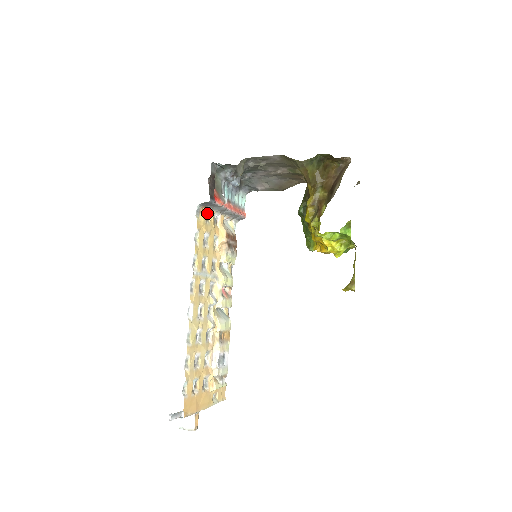
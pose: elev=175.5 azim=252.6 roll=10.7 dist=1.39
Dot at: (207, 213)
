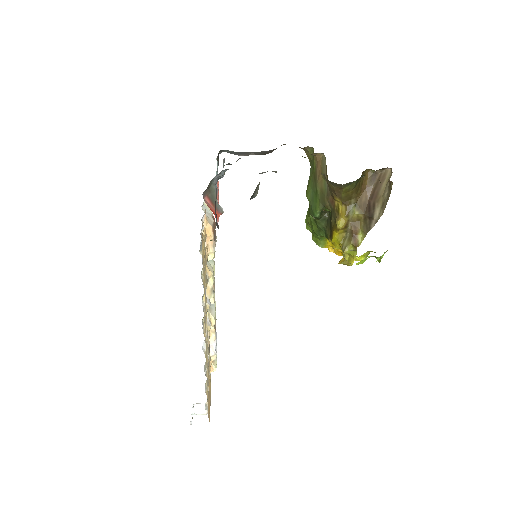
Dot at: (201, 229)
